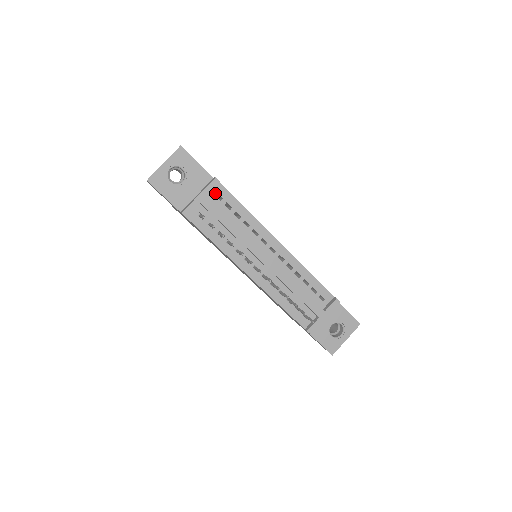
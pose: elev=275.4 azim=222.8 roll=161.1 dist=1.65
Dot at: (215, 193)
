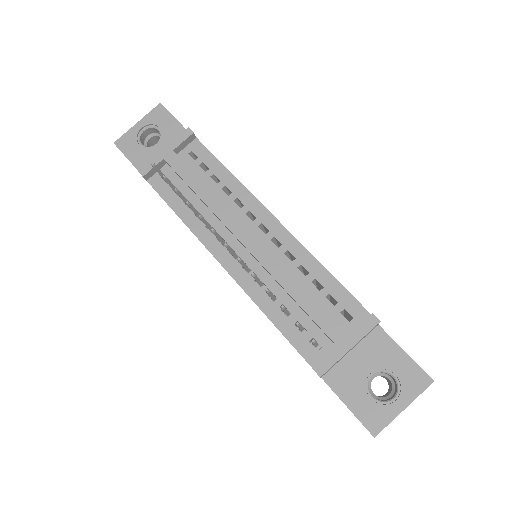
Dot at: (189, 151)
